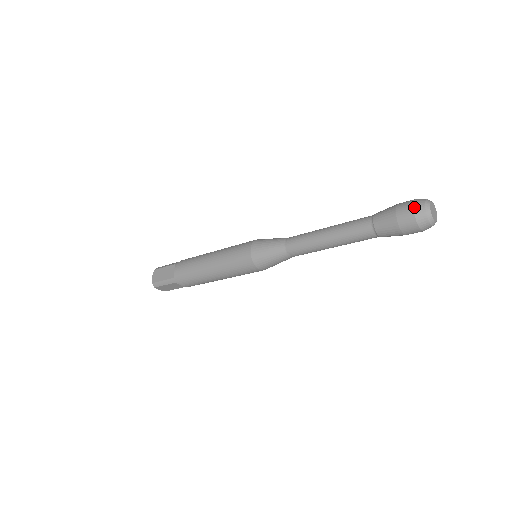
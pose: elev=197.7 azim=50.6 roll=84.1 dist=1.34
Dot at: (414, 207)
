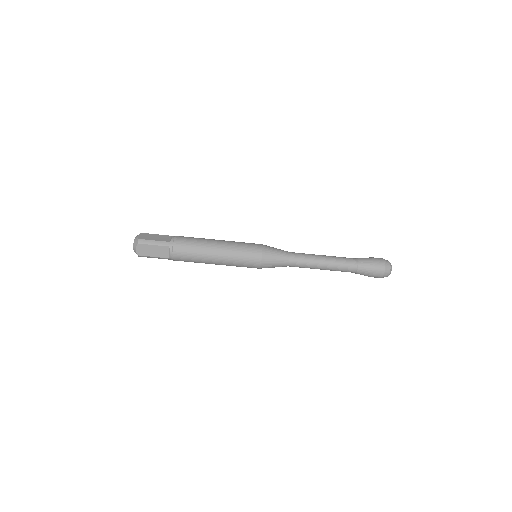
Dot at: (384, 259)
